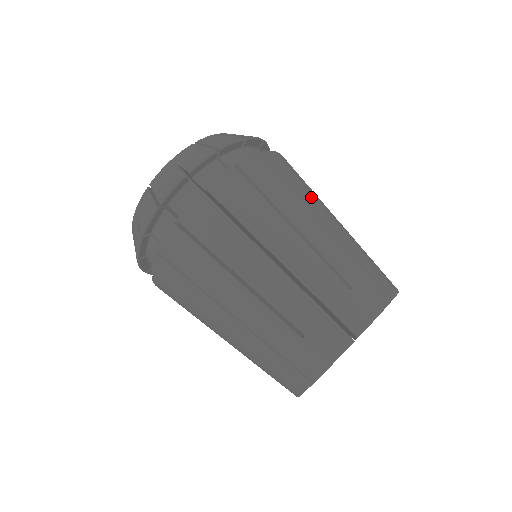
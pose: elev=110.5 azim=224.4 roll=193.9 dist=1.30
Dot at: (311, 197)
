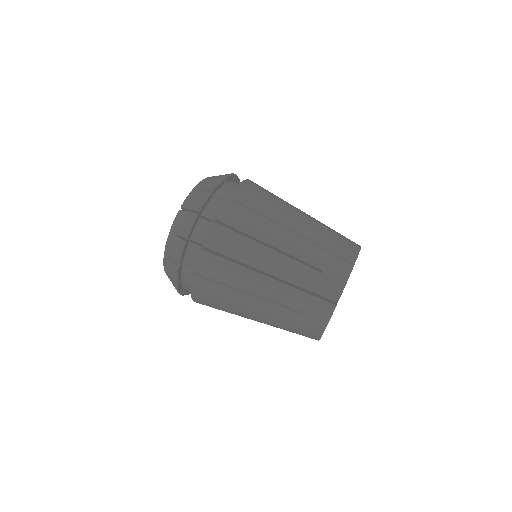
Dot at: (275, 212)
